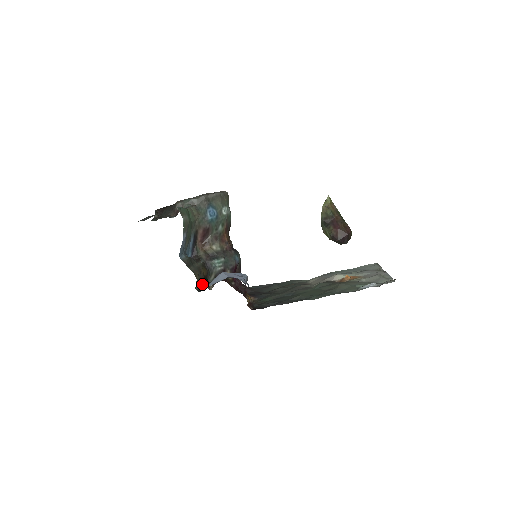
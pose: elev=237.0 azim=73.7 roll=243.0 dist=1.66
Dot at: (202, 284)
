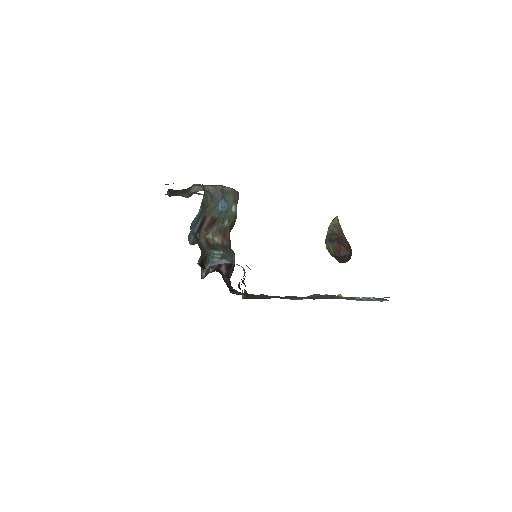
Dot at: (201, 264)
